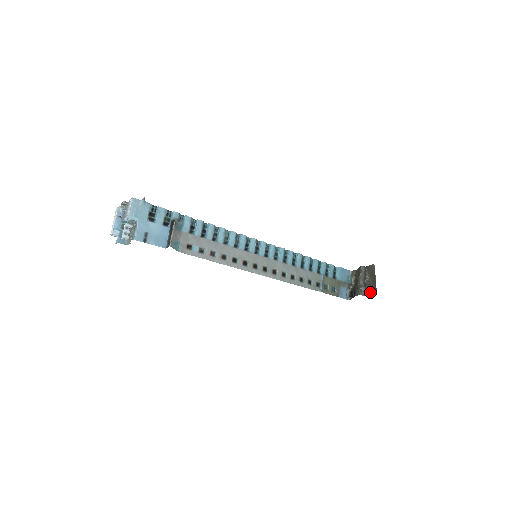
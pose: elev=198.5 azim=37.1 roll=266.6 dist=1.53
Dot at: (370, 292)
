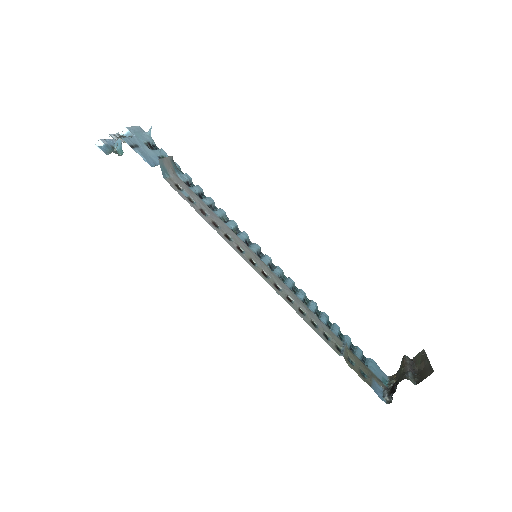
Dot at: (422, 377)
